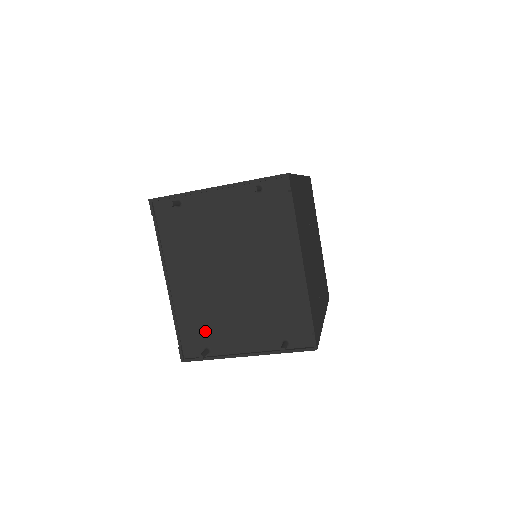
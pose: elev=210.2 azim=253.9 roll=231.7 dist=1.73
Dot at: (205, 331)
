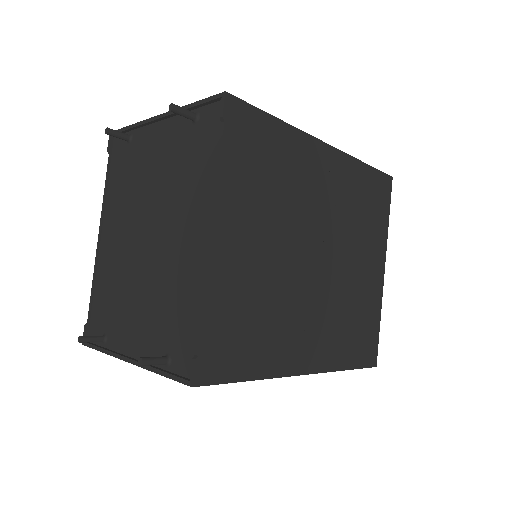
Dot at: (109, 311)
